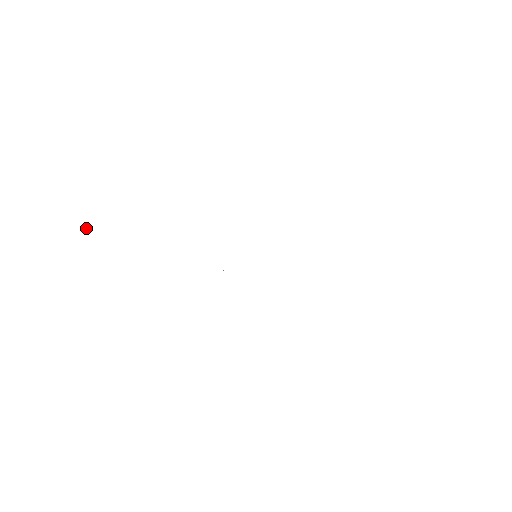
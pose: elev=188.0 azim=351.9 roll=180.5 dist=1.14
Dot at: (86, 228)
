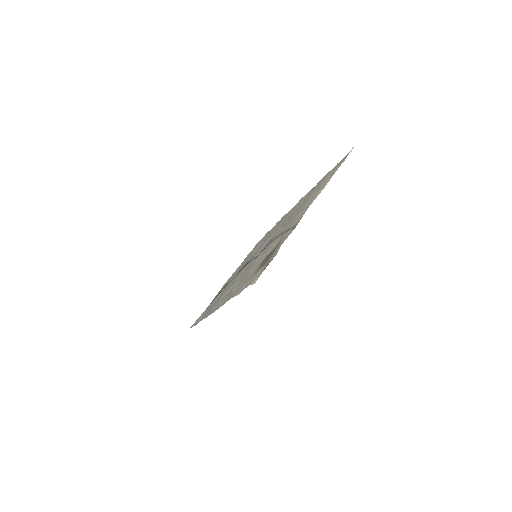
Dot at: occluded
